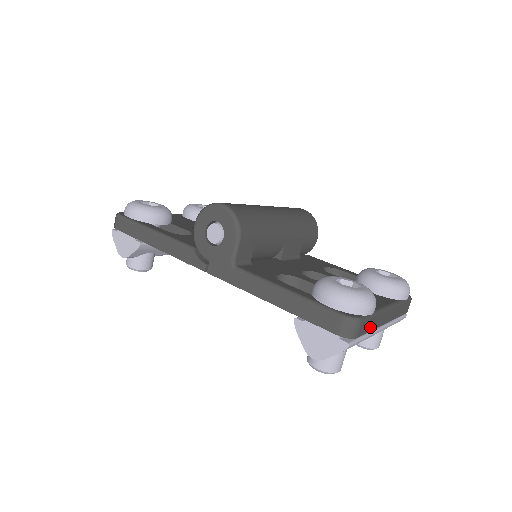
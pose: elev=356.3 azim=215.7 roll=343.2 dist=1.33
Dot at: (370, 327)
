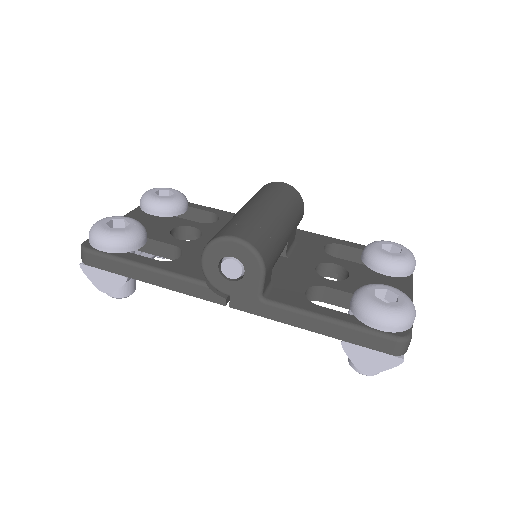
Dot at: occluded
